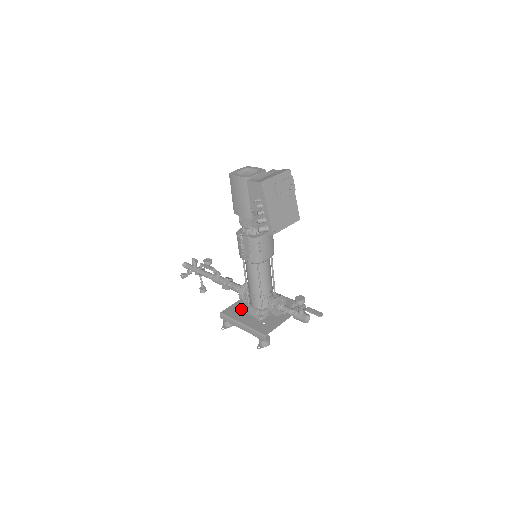
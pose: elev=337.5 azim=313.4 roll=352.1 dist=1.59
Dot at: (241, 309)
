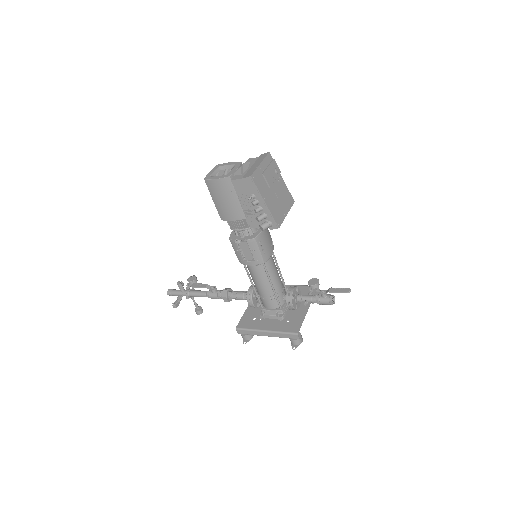
Dot at: (255, 316)
